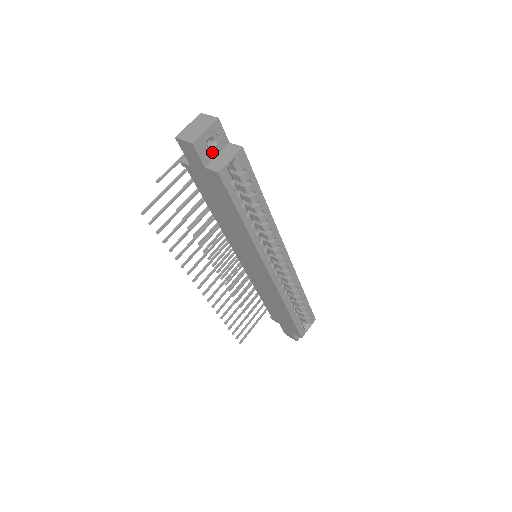
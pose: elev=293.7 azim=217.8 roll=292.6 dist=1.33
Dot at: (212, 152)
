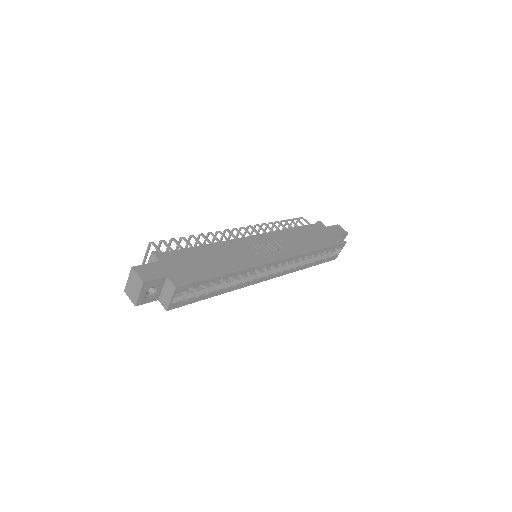
Dot at: (156, 292)
